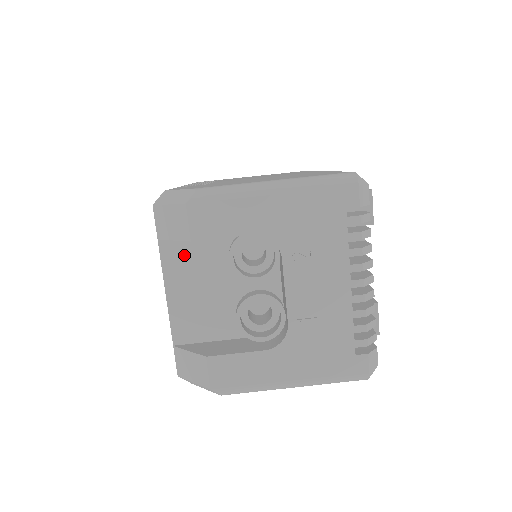
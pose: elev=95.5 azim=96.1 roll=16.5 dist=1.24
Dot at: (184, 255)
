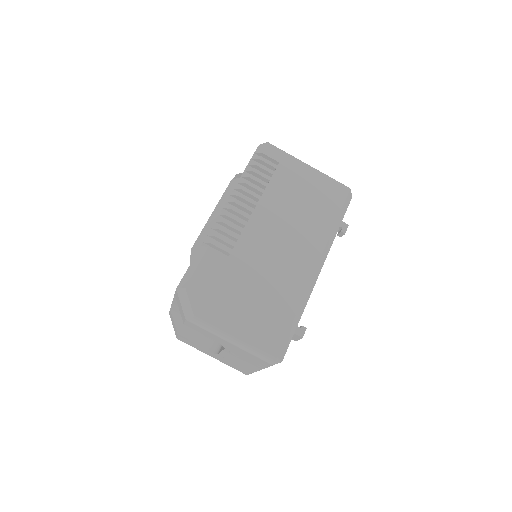
Dot at: occluded
